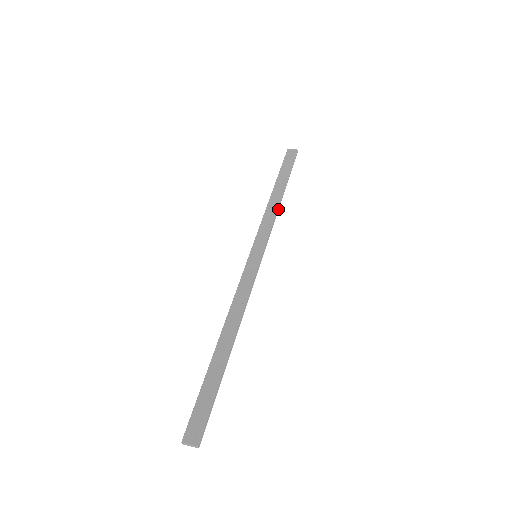
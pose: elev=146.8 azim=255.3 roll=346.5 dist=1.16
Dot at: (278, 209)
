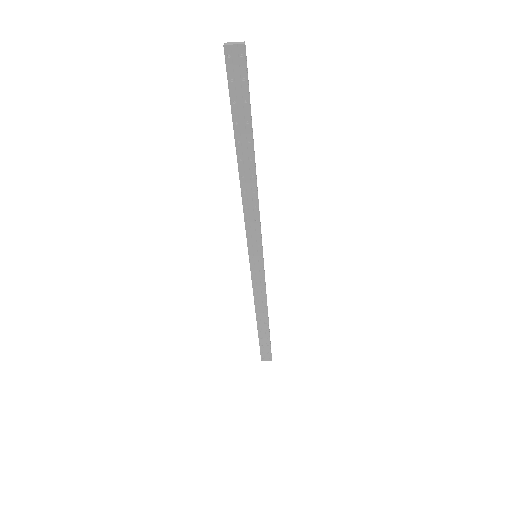
Dot at: occluded
